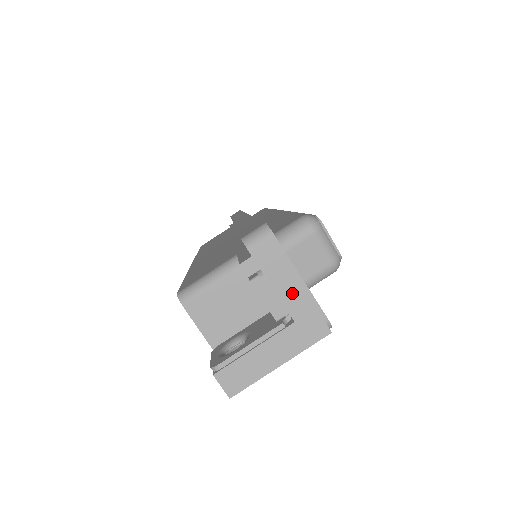
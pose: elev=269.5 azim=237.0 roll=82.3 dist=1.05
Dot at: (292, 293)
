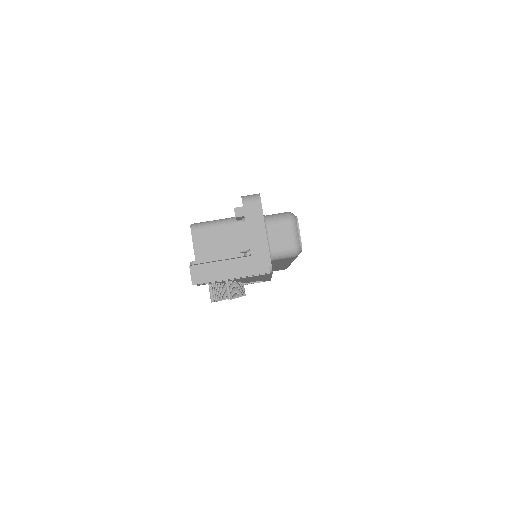
Dot at: (257, 238)
